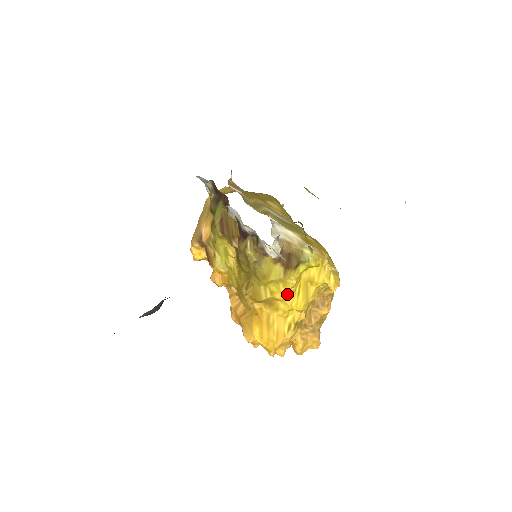
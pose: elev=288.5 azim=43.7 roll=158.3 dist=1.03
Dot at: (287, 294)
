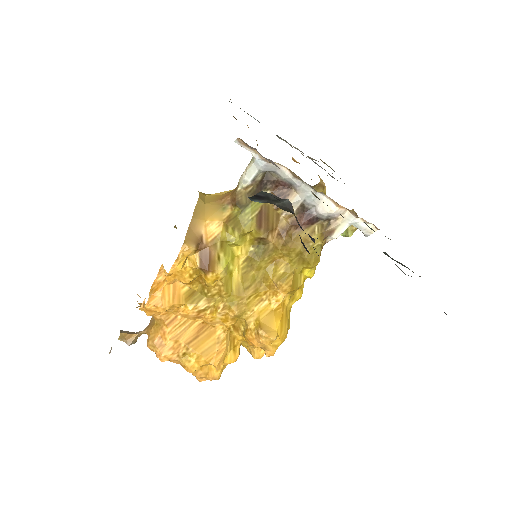
Dot at: occluded
